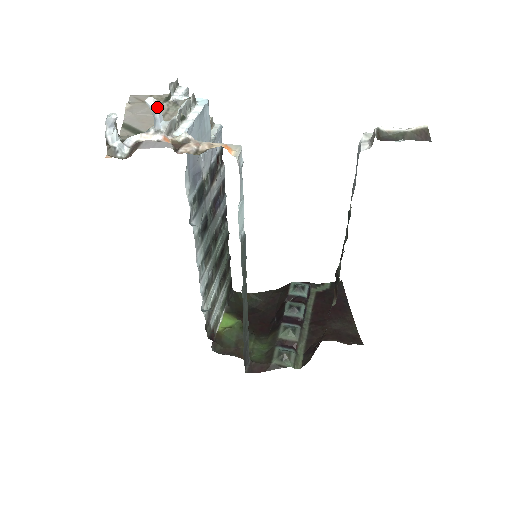
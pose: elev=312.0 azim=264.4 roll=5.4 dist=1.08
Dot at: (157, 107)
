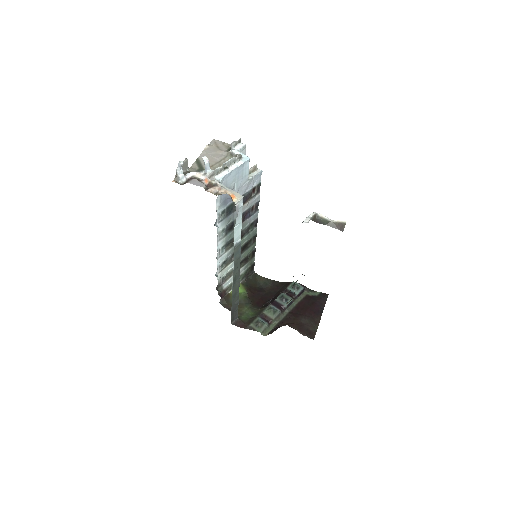
Dot at: (207, 163)
